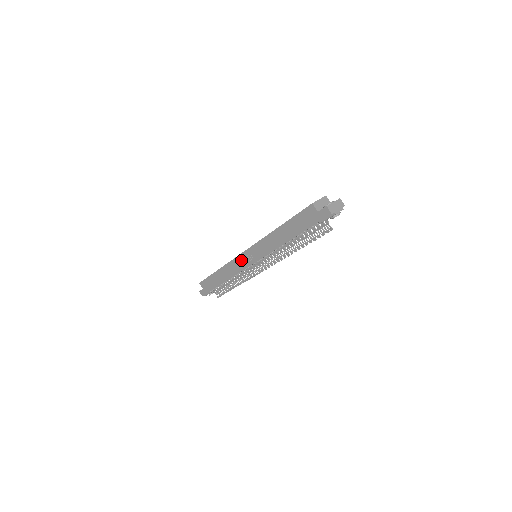
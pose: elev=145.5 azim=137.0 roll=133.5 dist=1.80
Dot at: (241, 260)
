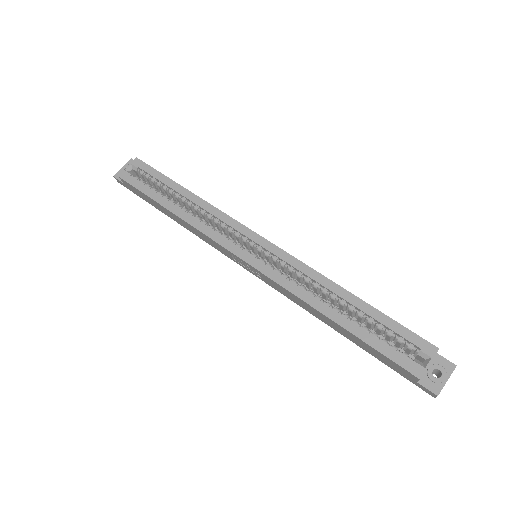
Dot at: (229, 254)
